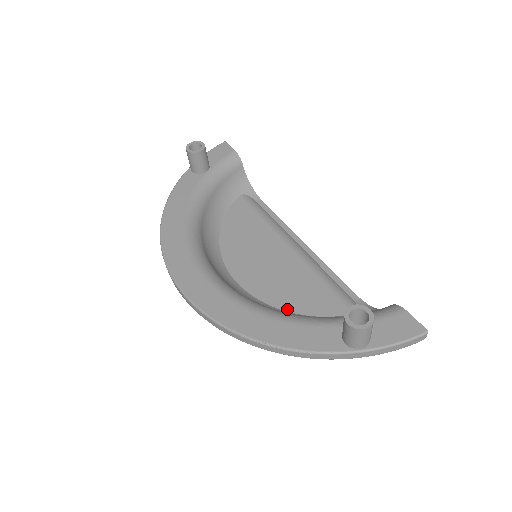
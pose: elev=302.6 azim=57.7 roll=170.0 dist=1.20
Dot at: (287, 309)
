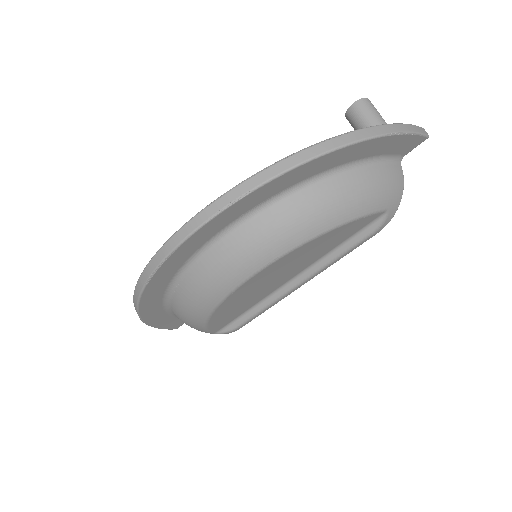
Dot at: occluded
